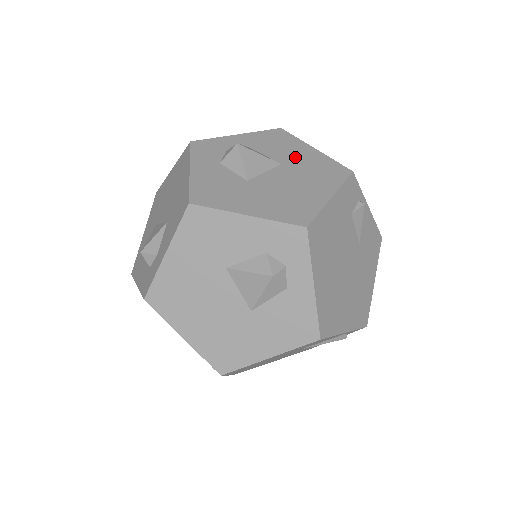
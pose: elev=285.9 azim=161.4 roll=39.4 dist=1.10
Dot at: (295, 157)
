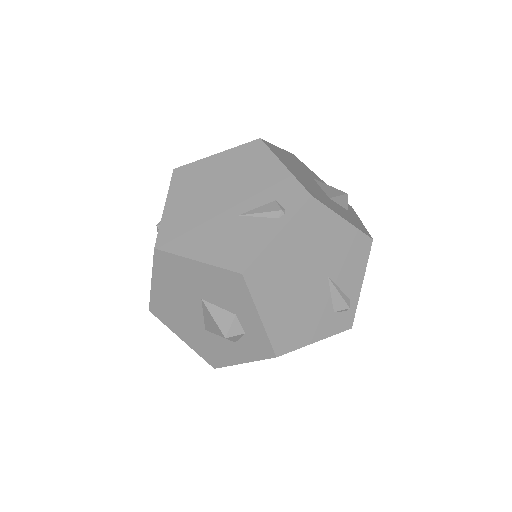
Dot at: occluded
